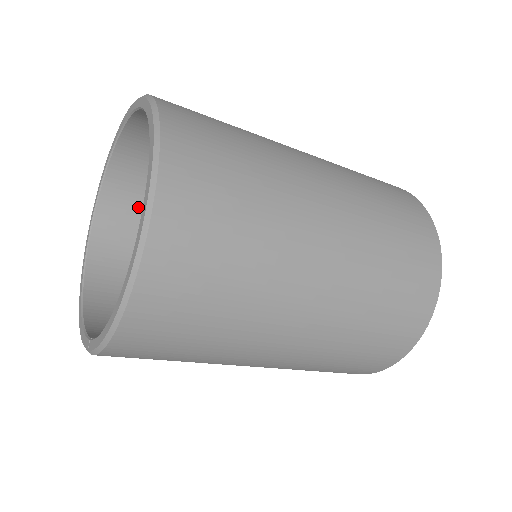
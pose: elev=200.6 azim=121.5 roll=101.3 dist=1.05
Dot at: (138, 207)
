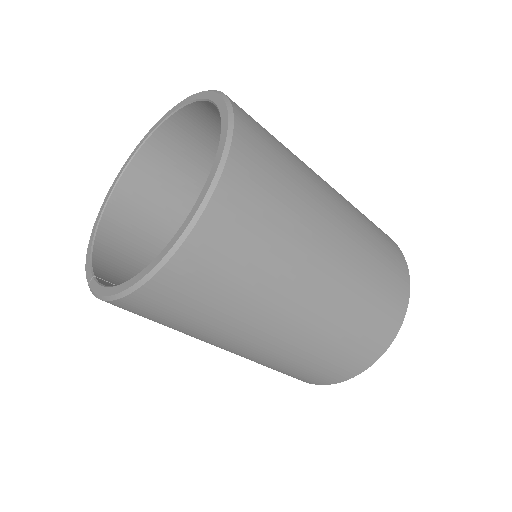
Dot at: (179, 159)
